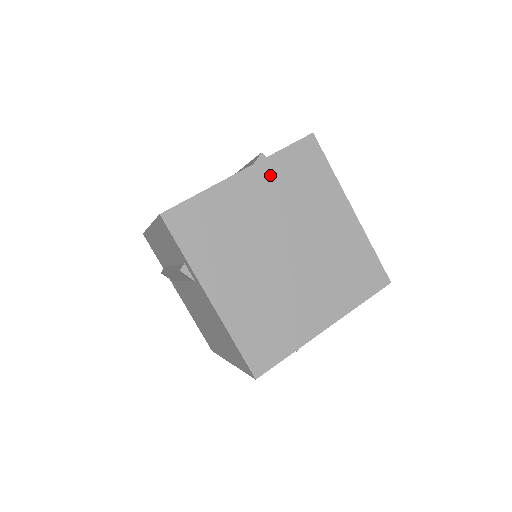
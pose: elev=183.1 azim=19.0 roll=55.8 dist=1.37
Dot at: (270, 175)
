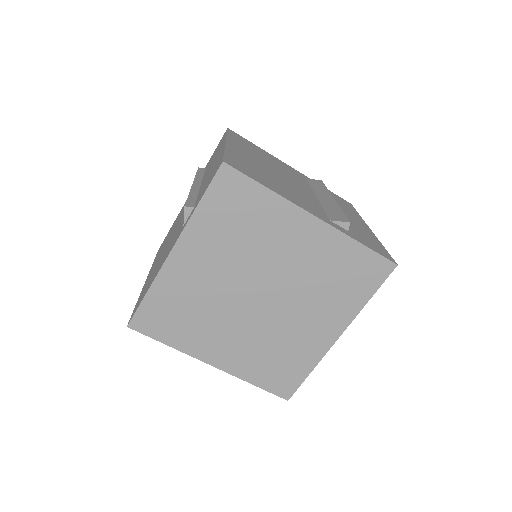
Dot at: (202, 237)
